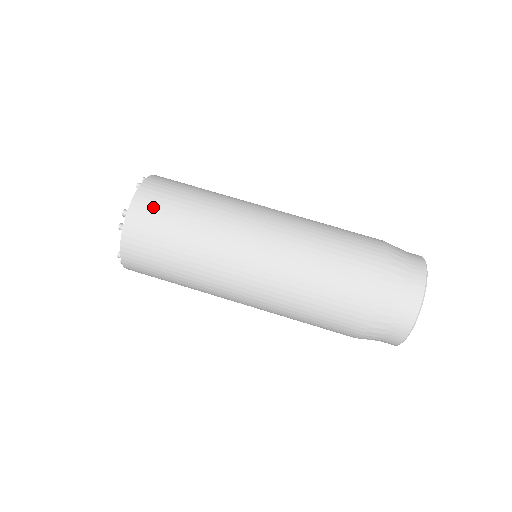
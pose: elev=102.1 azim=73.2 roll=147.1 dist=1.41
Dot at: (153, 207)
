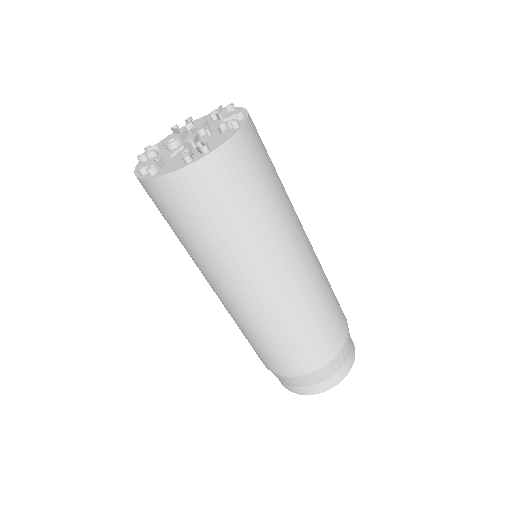
Dot at: (175, 201)
